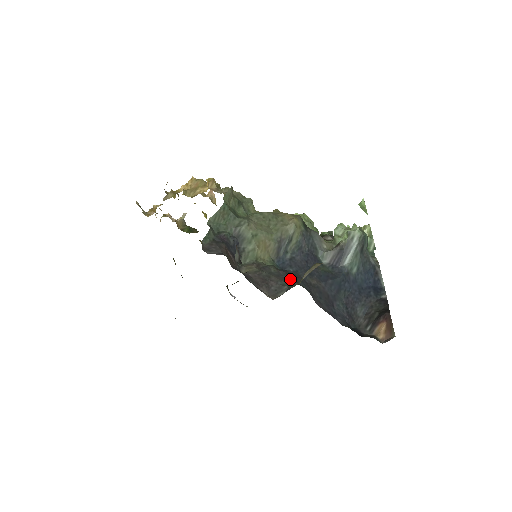
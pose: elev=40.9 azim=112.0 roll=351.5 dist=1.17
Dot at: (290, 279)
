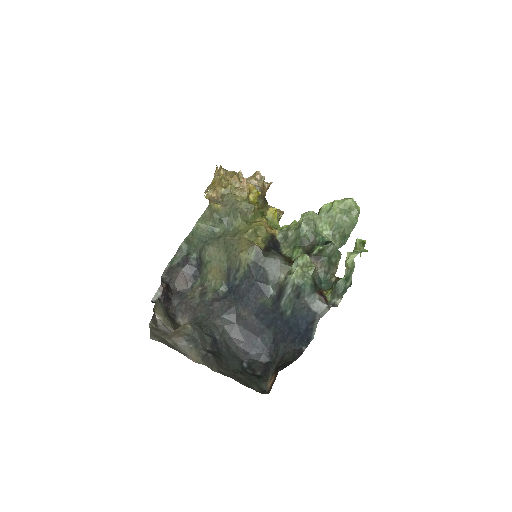
Dot at: (211, 311)
